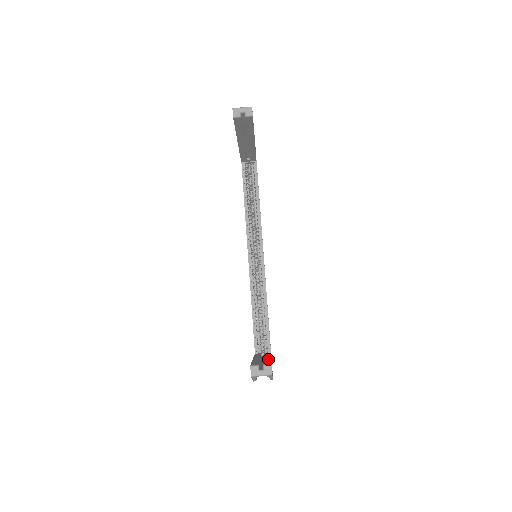
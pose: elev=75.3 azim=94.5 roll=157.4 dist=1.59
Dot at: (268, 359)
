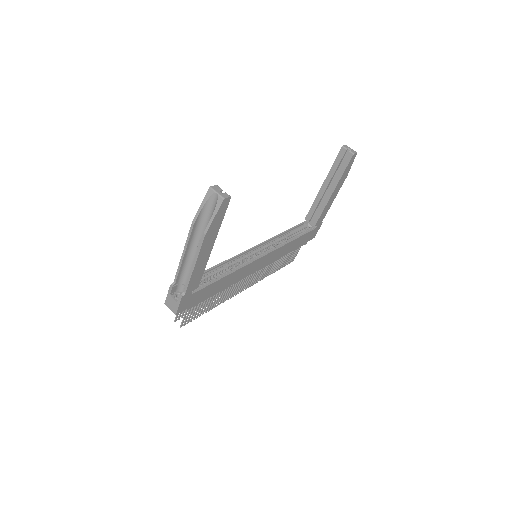
Dot at: occluded
